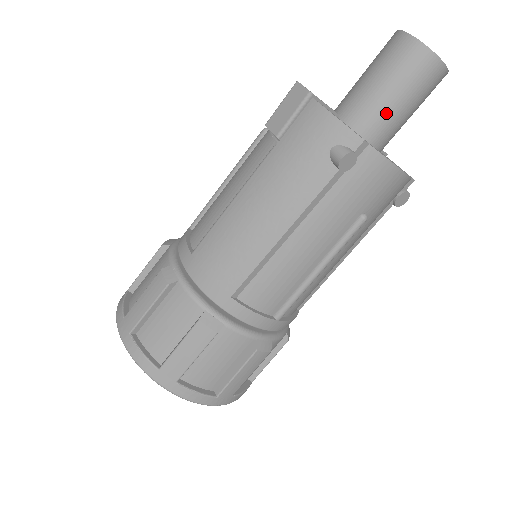
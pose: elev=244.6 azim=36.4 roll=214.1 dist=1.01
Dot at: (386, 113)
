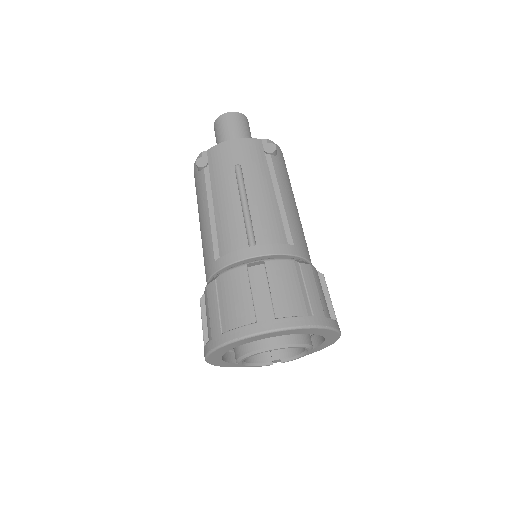
Dot at: occluded
